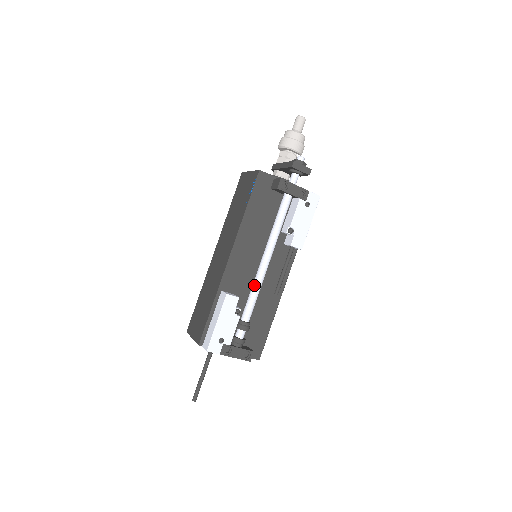
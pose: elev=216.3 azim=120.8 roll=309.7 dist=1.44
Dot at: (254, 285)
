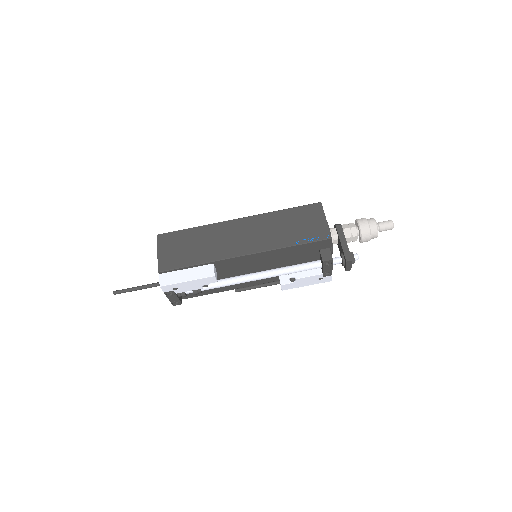
Dot at: (234, 280)
